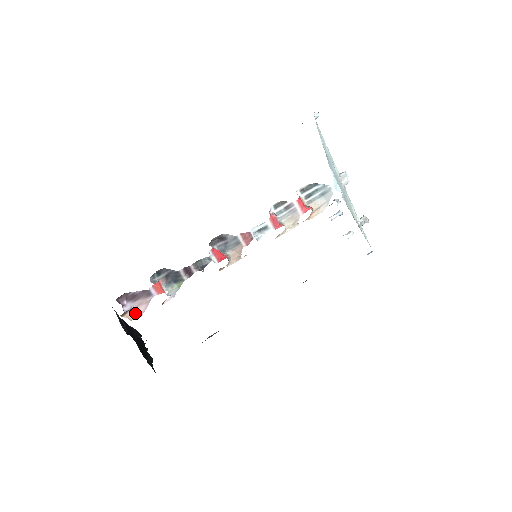
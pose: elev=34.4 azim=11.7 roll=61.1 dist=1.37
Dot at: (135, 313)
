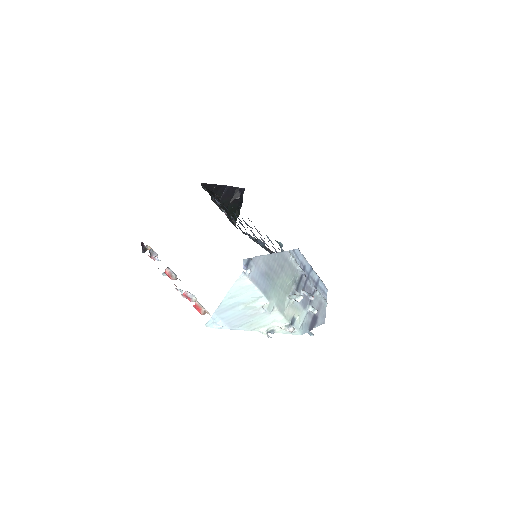
Dot at: (152, 249)
